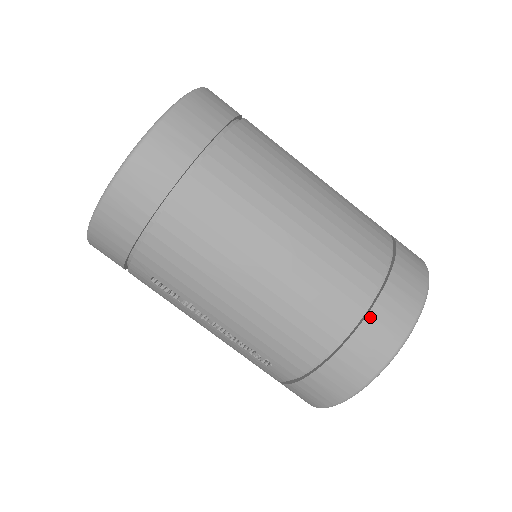
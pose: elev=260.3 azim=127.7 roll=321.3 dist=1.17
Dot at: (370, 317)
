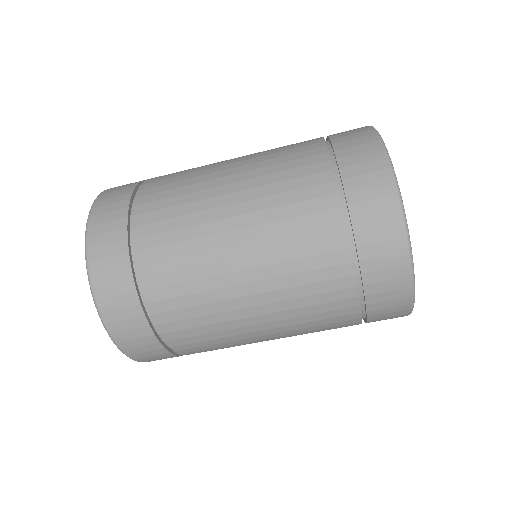
Dot at: (363, 263)
